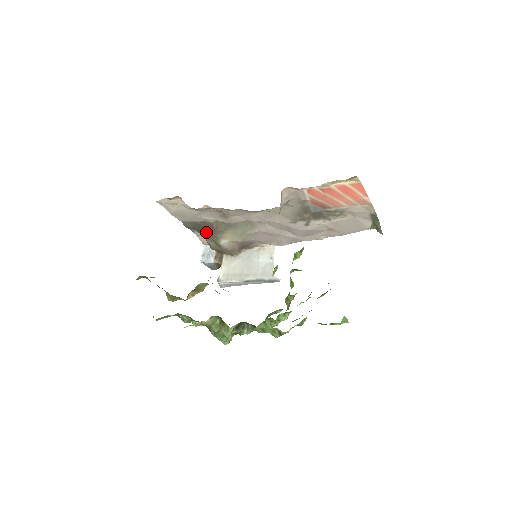
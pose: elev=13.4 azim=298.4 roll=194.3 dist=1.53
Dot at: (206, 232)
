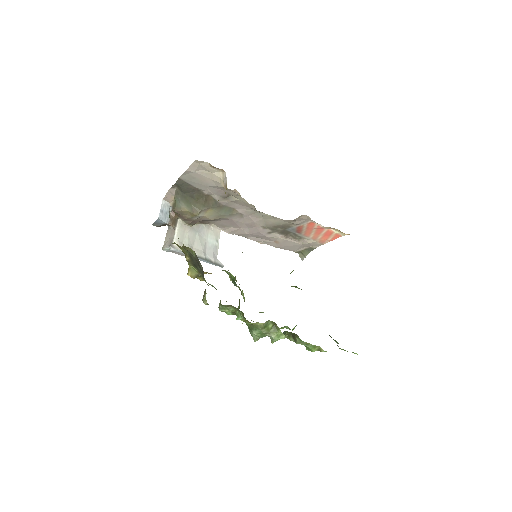
Dot at: (191, 198)
